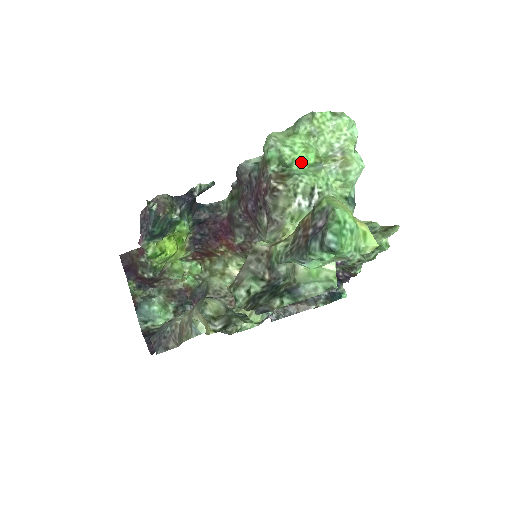
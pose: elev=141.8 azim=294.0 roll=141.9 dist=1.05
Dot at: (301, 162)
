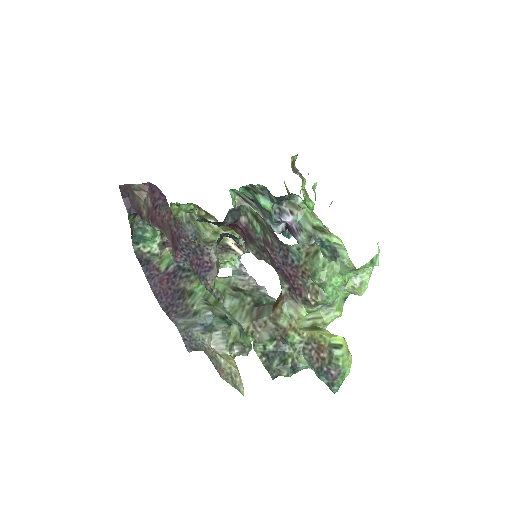
Dot at: occluded
